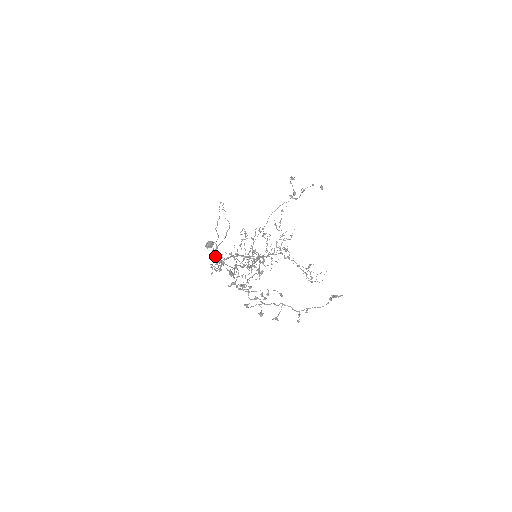
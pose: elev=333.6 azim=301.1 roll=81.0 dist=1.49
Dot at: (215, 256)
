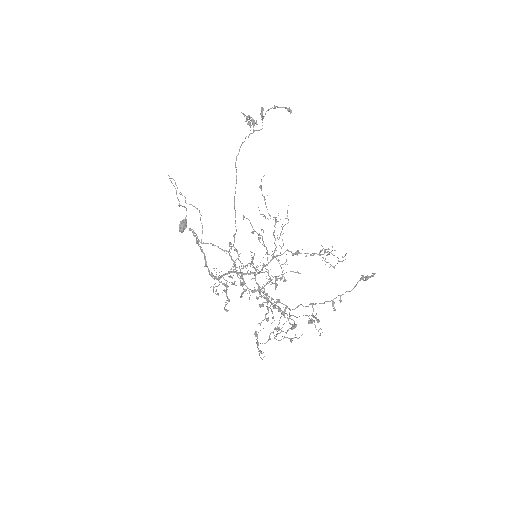
Dot at: (206, 262)
